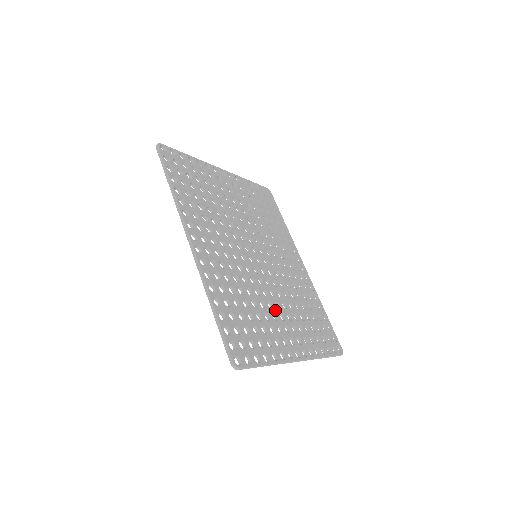
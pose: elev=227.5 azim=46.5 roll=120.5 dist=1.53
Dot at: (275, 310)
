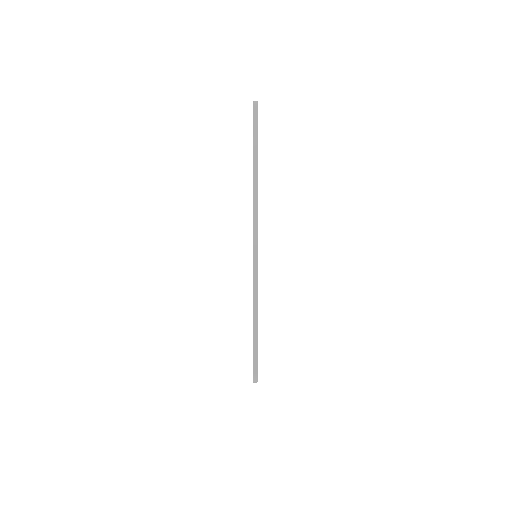
Dot at: occluded
